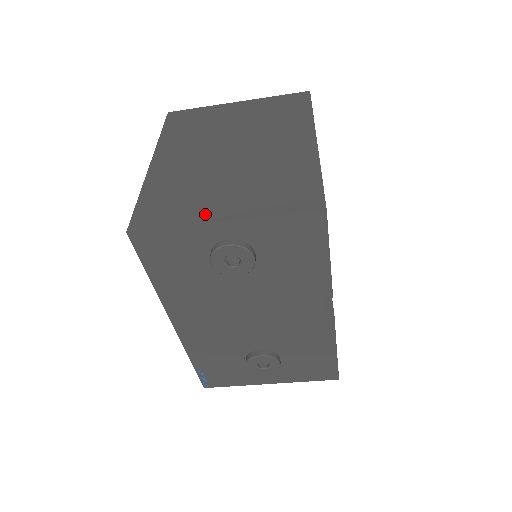
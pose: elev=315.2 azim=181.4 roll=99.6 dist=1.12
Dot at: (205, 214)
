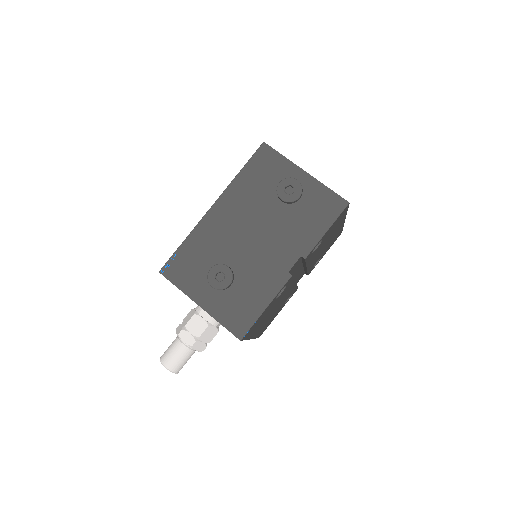
Dot at: occluded
